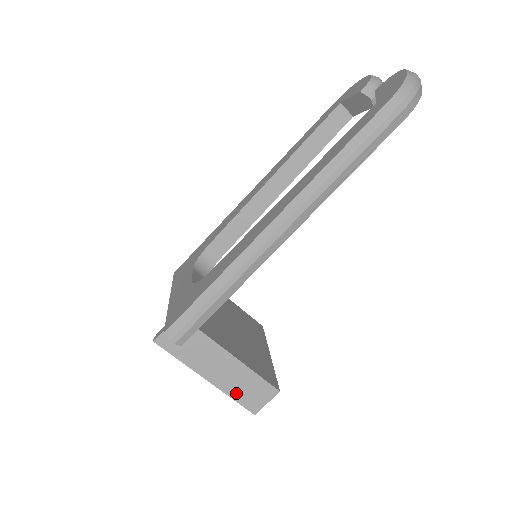
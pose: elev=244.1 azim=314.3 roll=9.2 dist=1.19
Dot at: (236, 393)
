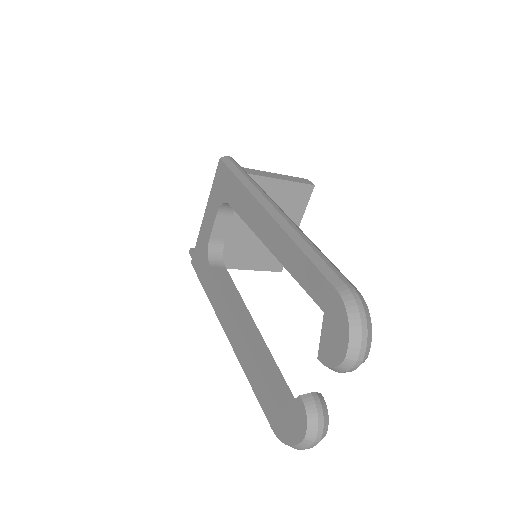
Dot at: occluded
